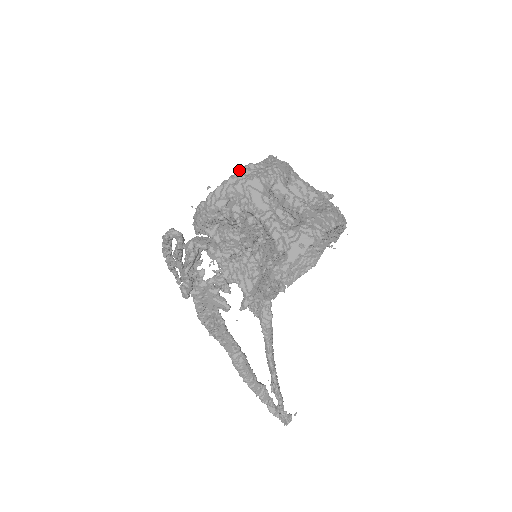
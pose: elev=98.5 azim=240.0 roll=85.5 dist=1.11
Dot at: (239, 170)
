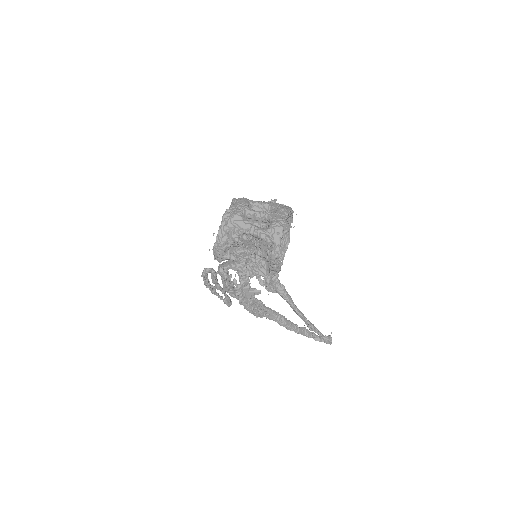
Dot at: (224, 216)
